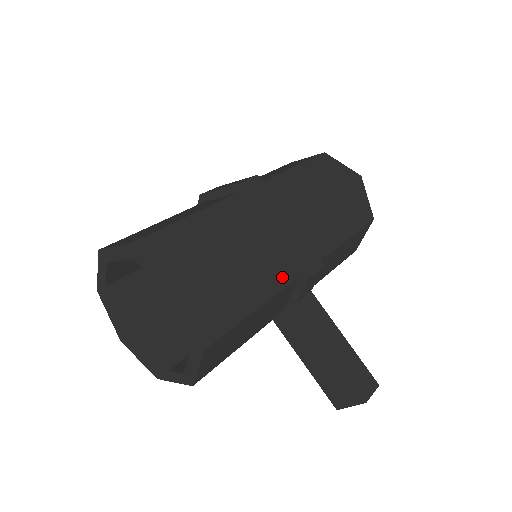
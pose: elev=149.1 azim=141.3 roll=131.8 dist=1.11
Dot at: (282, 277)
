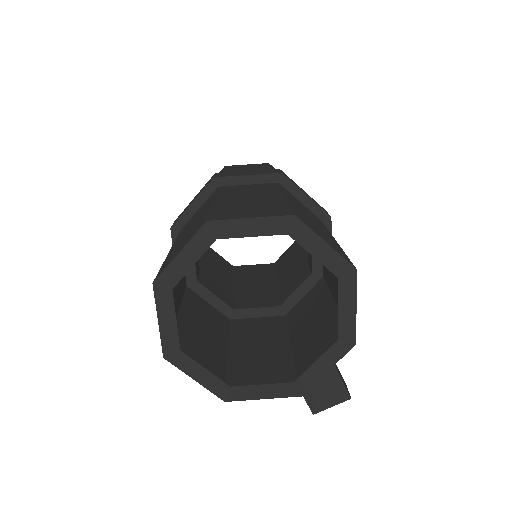
Dot at: (327, 275)
